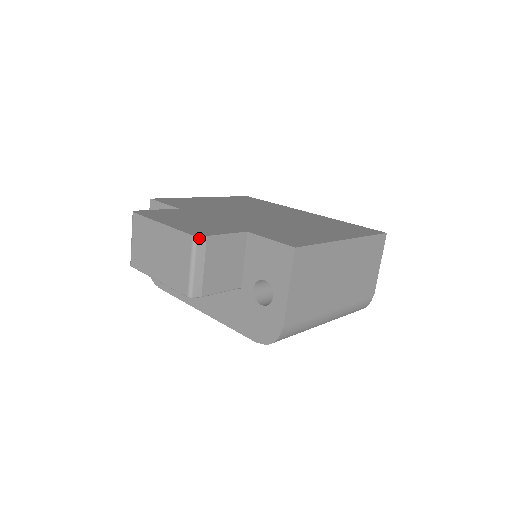
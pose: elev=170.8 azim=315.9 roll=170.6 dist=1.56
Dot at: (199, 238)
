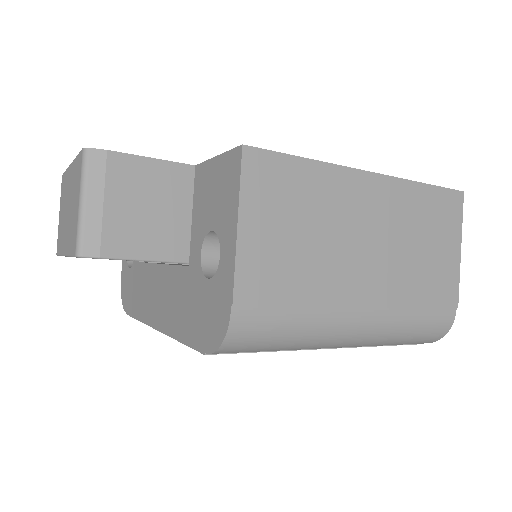
Dot at: (93, 152)
